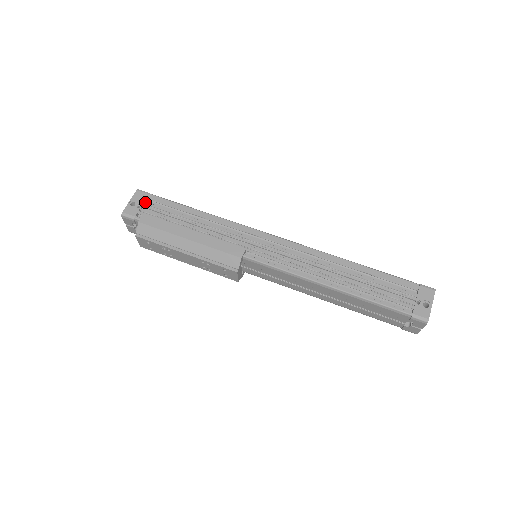
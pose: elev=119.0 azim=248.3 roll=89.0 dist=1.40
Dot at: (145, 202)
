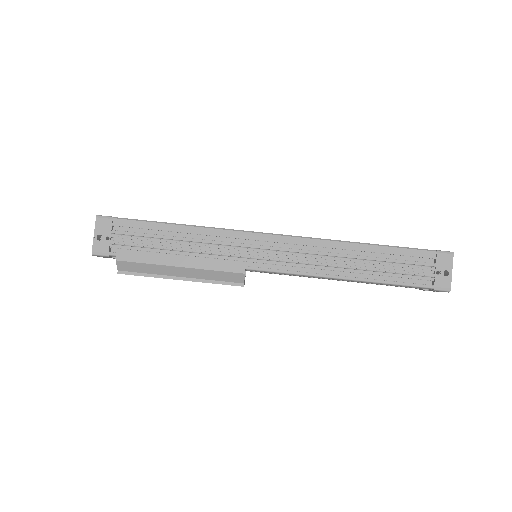
Dot at: (112, 231)
